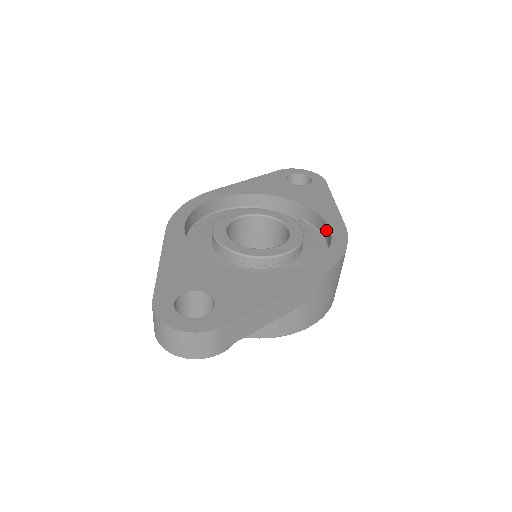
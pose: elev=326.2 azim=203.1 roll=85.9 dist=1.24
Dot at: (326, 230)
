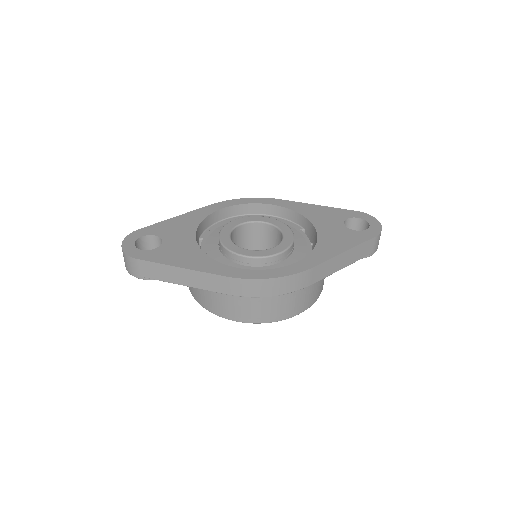
Dot at: occluded
